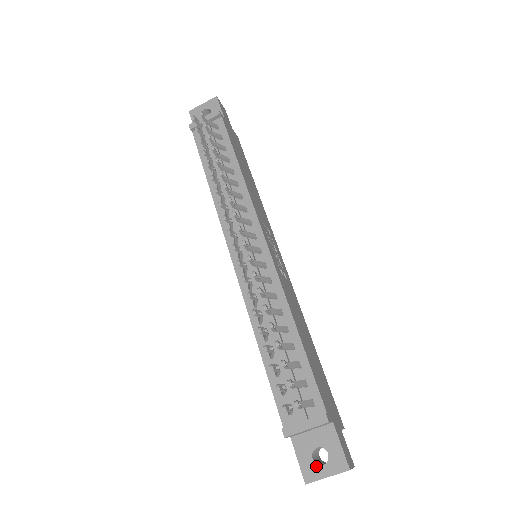
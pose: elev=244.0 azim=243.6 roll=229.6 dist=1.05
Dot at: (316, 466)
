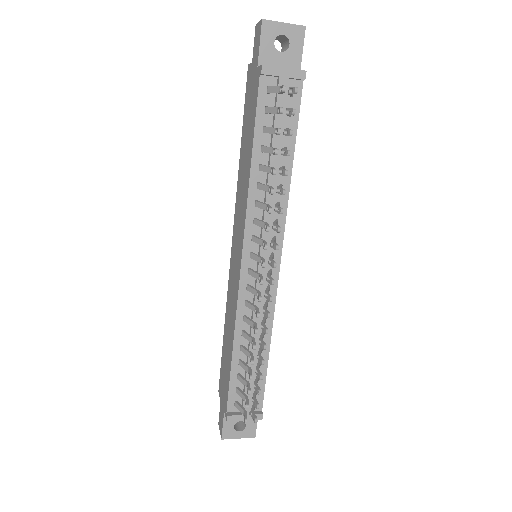
Dot at: (234, 431)
